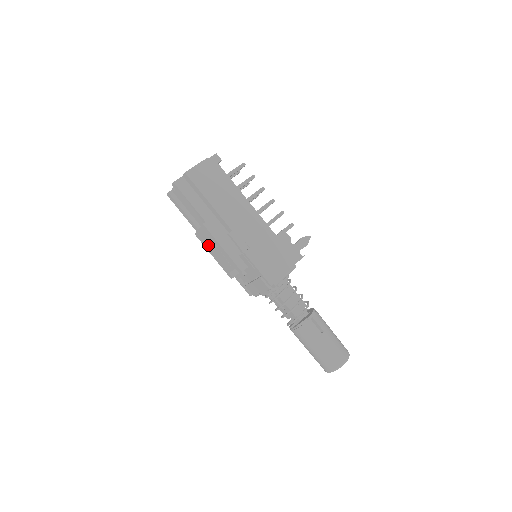
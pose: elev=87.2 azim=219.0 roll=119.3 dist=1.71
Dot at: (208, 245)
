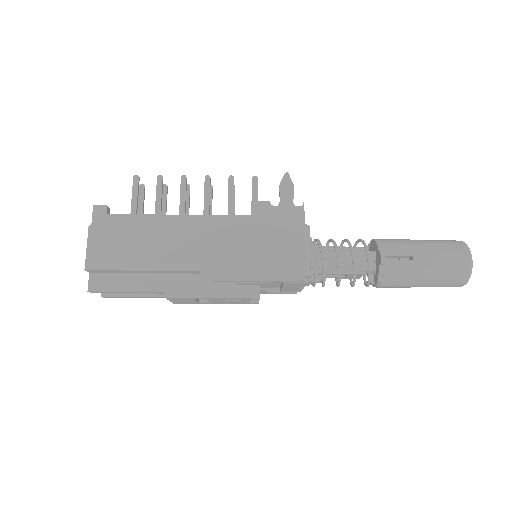
Dot at: (198, 301)
